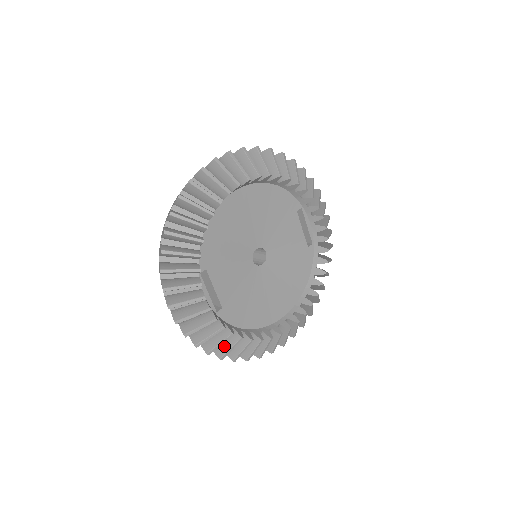
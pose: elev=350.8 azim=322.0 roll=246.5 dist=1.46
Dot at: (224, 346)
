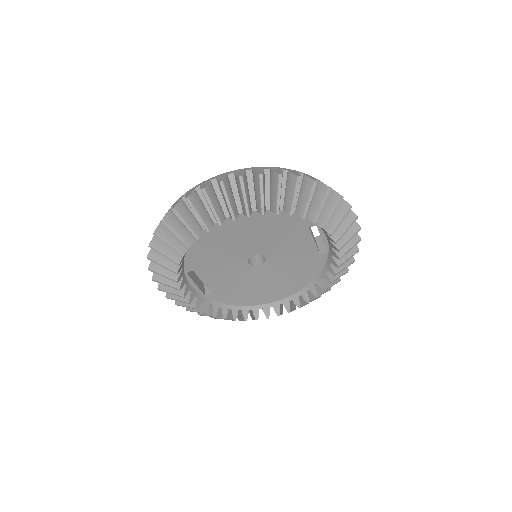
Dot at: occluded
